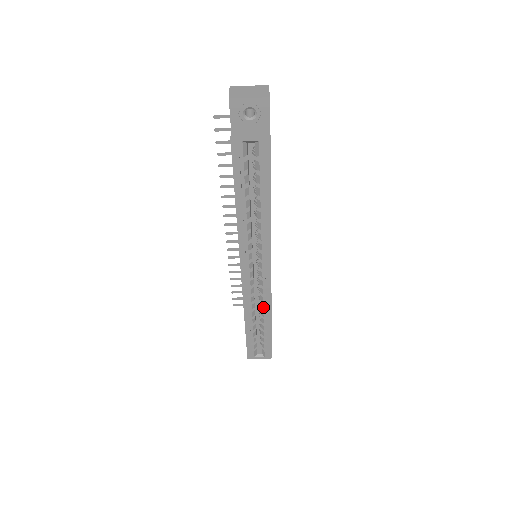
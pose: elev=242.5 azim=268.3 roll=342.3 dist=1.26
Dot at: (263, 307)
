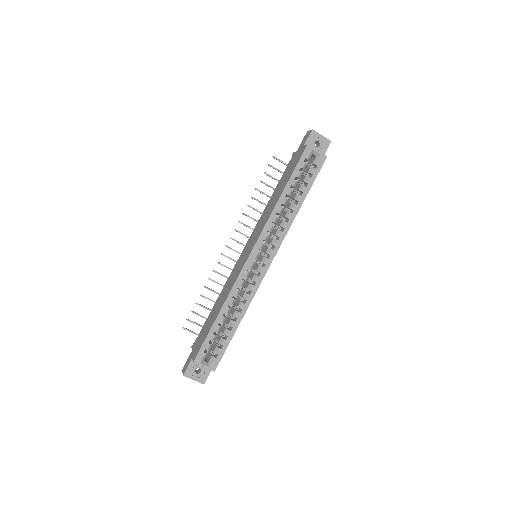
Dot at: (246, 297)
